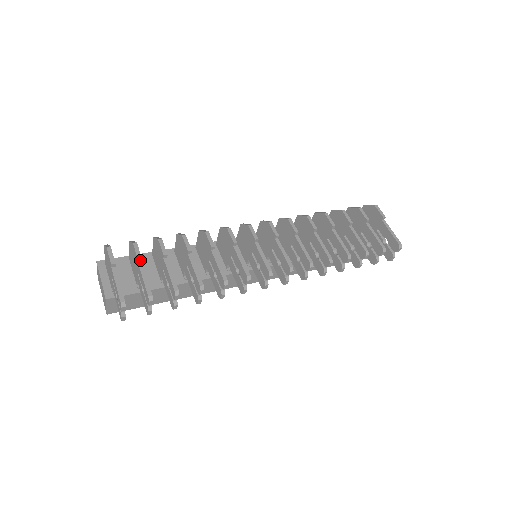
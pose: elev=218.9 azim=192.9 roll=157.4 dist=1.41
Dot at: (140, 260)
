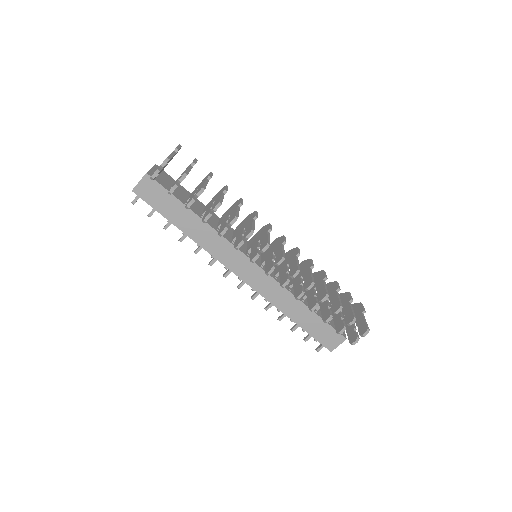
Dot at: (193, 164)
